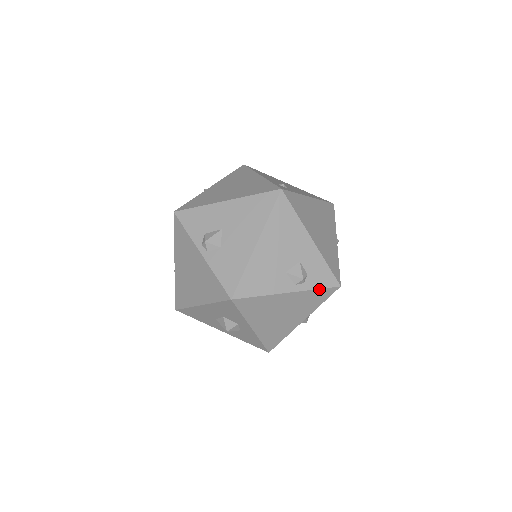
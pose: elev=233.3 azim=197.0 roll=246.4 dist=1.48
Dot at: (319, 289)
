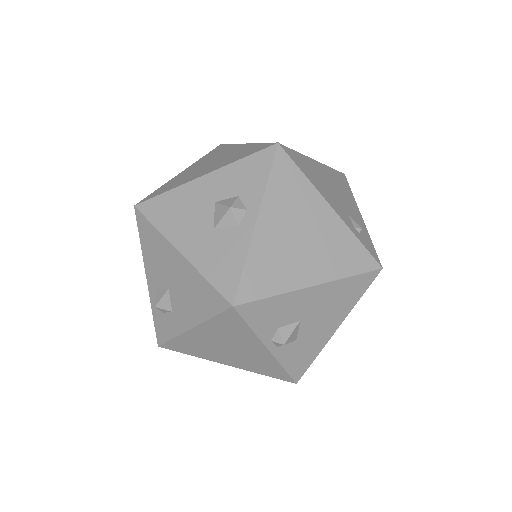
Dot at: occluded
